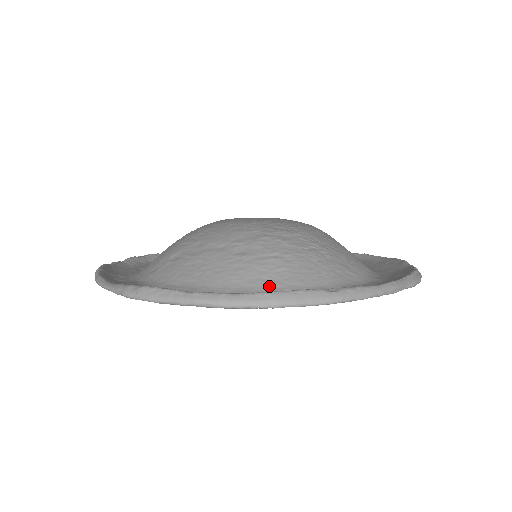
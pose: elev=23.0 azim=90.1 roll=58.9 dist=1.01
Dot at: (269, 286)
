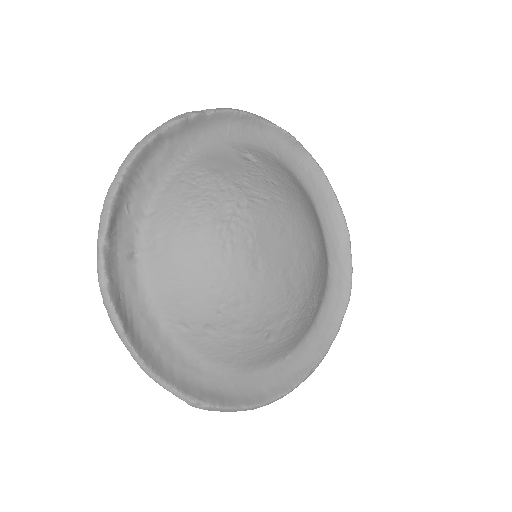
Dot at: (278, 358)
